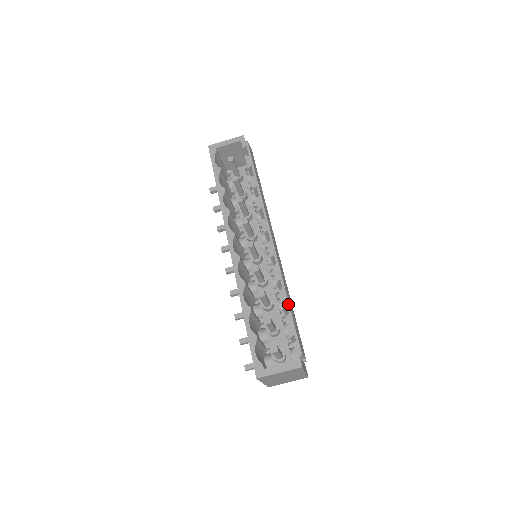
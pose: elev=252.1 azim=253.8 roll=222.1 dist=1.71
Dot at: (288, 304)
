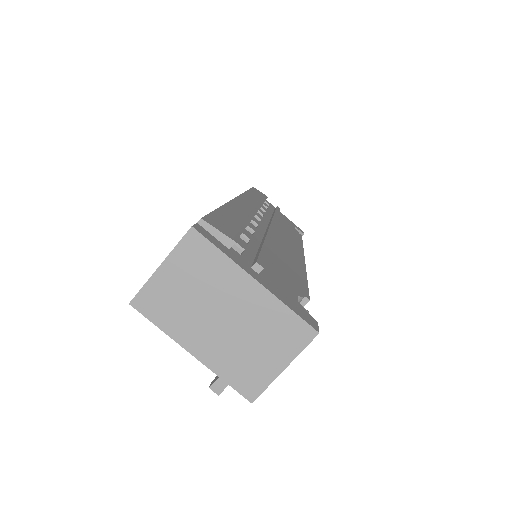
Dot at: occluded
